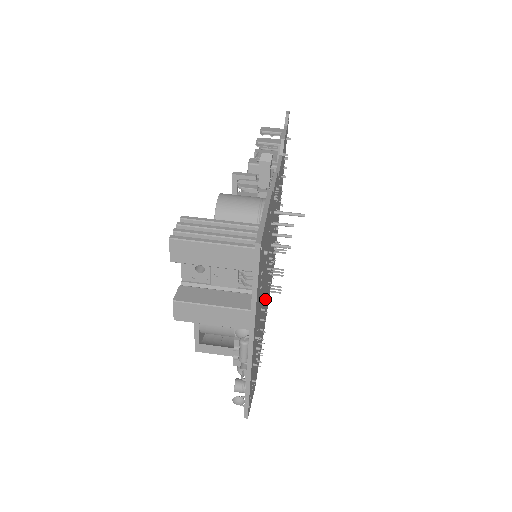
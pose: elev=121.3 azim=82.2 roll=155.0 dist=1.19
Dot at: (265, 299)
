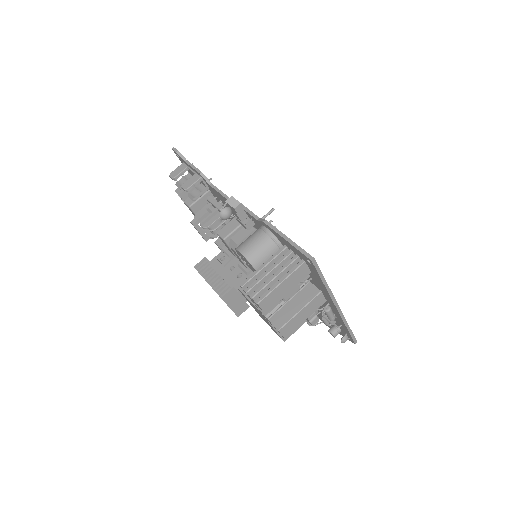
Dot at: occluded
